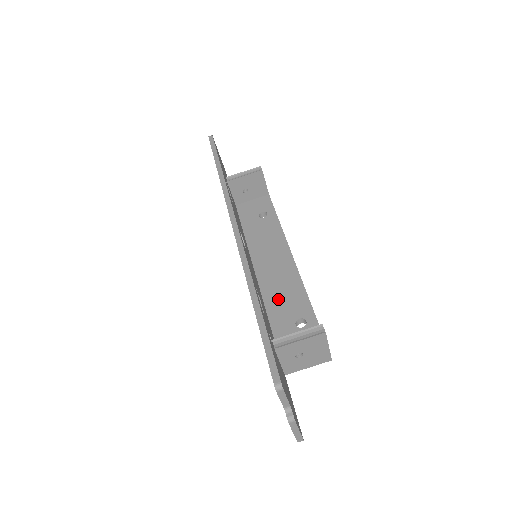
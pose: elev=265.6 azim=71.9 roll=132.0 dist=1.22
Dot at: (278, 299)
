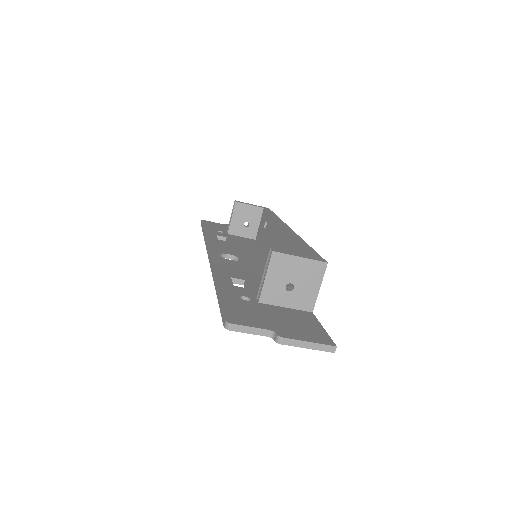
Dot at: occluded
